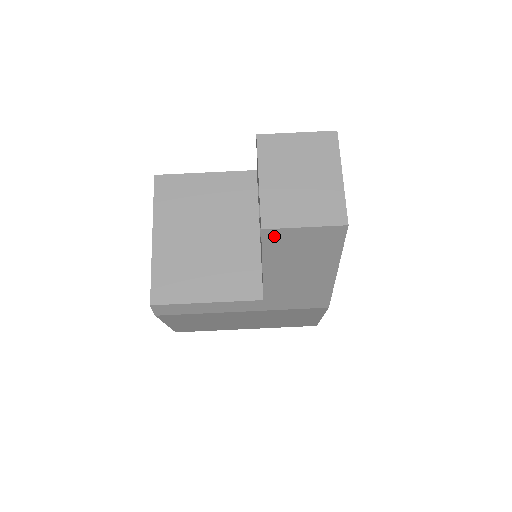
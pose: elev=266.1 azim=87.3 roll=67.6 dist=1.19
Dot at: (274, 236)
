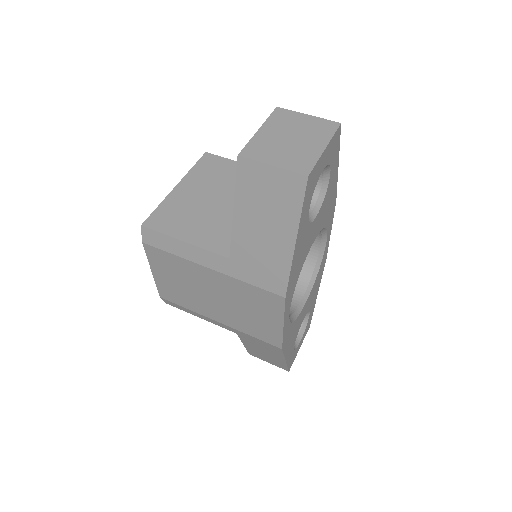
Dot at: (247, 168)
